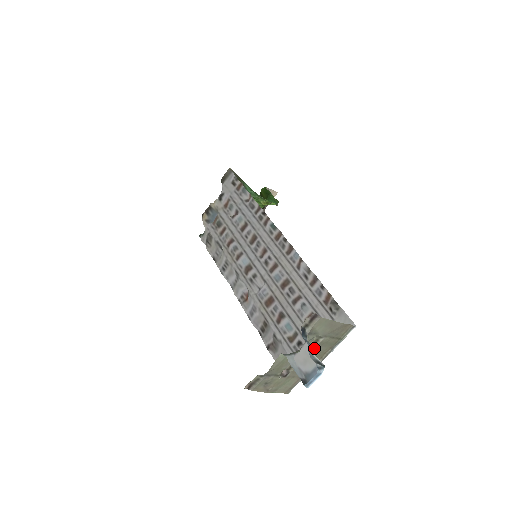
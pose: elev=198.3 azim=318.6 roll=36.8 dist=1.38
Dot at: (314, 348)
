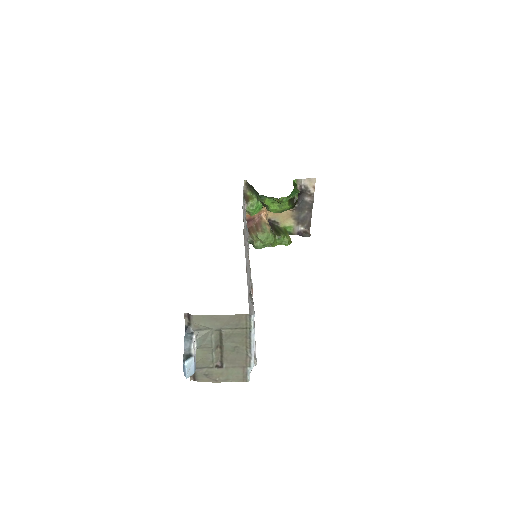
Dot at: (226, 340)
